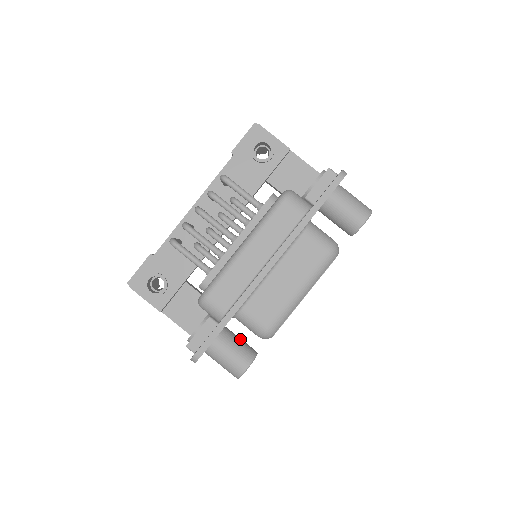
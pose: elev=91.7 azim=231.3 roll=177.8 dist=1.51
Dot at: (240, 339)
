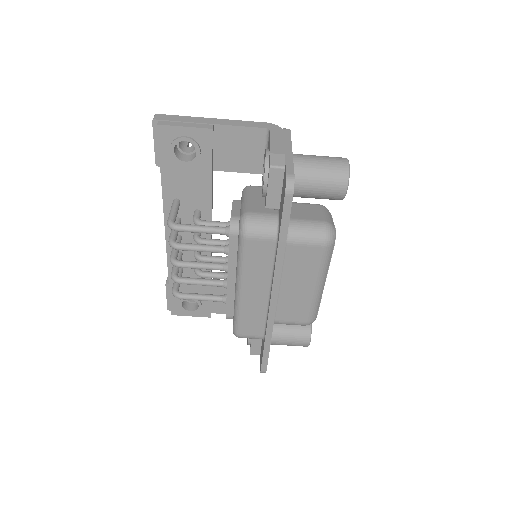
Dot at: occluded
